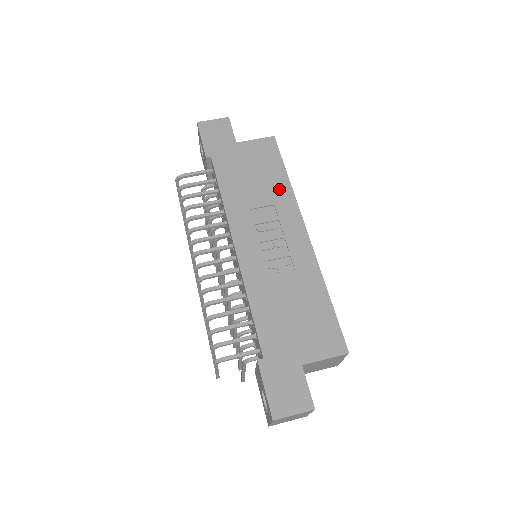
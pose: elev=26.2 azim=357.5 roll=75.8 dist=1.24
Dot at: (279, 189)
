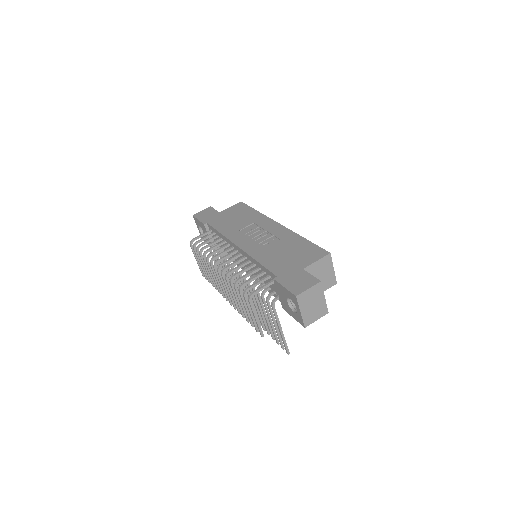
Dot at: (254, 217)
